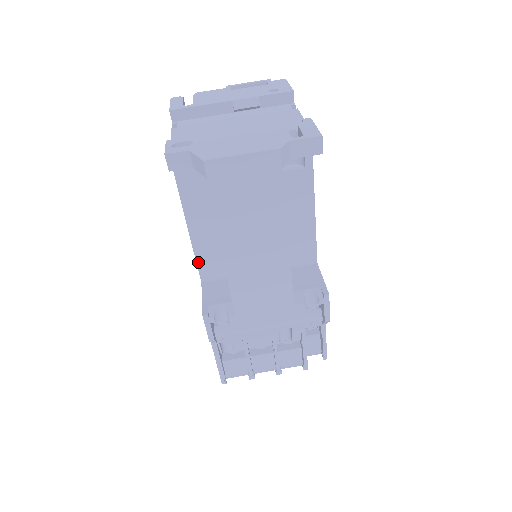
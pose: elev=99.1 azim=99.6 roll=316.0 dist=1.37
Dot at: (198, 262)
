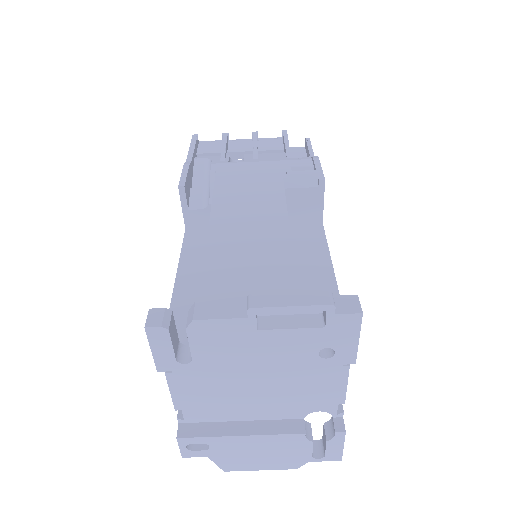
Dot at: occluded
